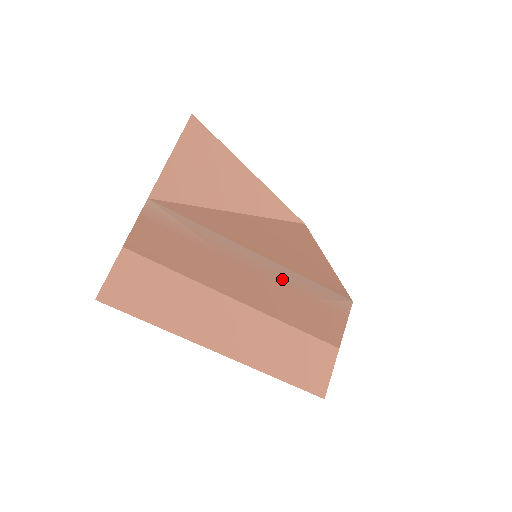
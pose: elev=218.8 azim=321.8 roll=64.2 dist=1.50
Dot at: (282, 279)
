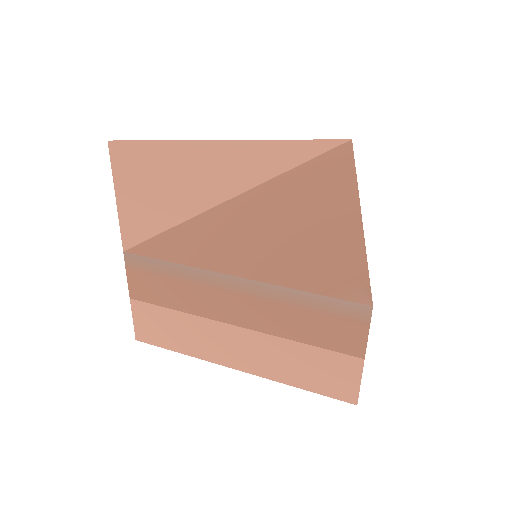
Dot at: (272, 297)
